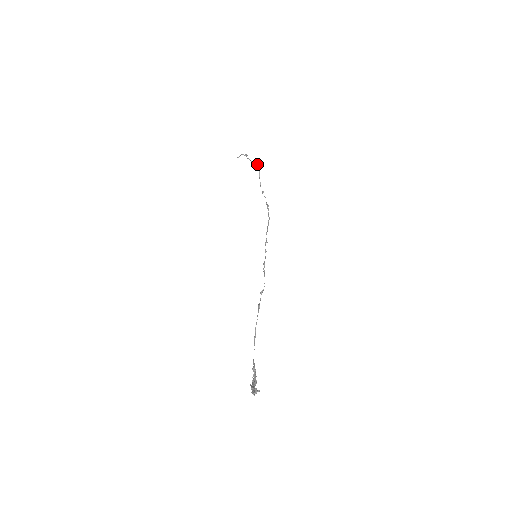
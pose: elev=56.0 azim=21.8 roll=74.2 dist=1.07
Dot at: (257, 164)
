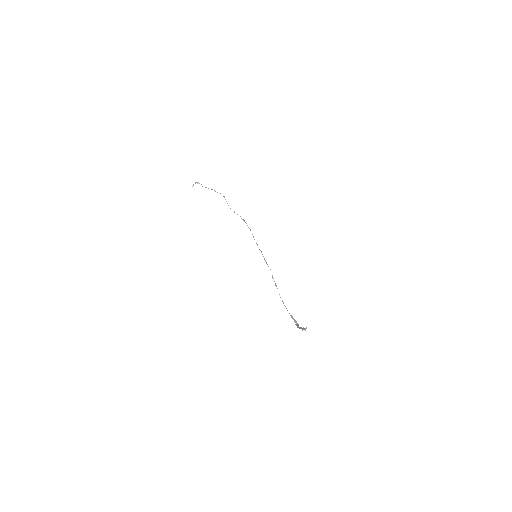
Dot at: occluded
